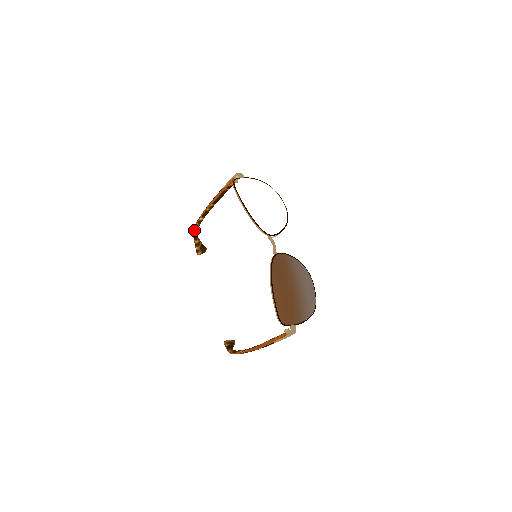
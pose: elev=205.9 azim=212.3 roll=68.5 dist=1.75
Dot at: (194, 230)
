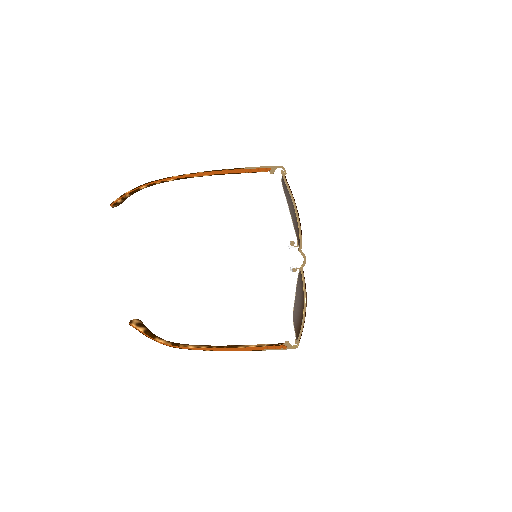
Dot at: (145, 186)
